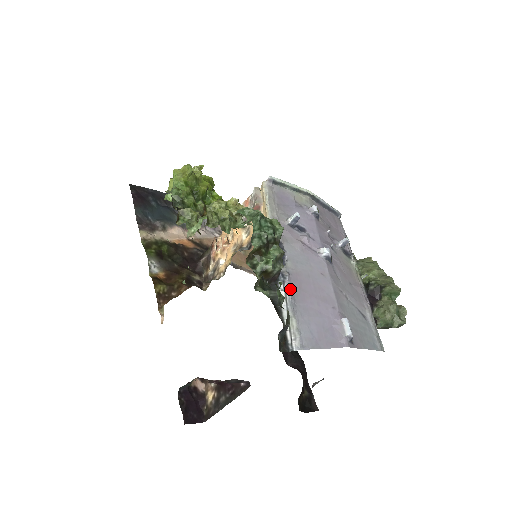
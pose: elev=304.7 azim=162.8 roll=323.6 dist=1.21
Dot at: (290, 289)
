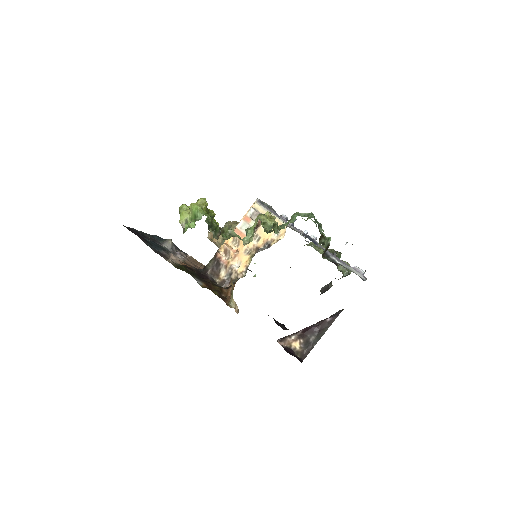
Dot at: occluded
